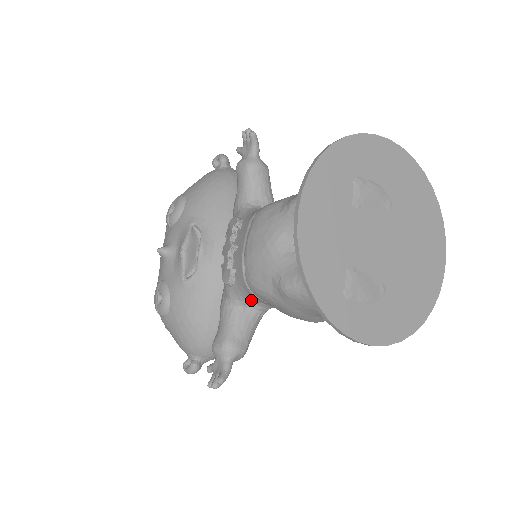
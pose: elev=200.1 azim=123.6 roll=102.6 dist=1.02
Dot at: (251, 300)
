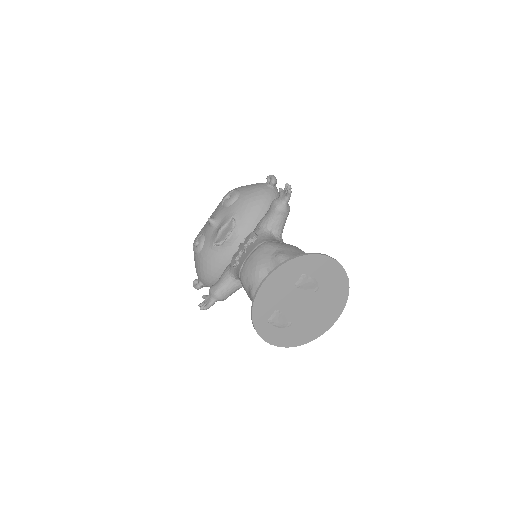
Dot at: occluded
